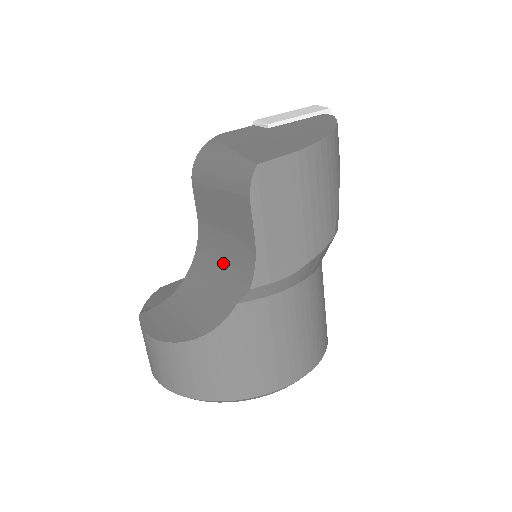
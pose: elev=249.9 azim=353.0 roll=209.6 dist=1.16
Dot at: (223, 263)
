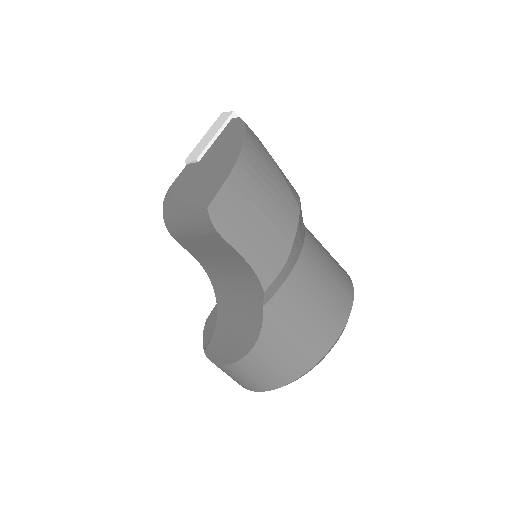
Dot at: (235, 282)
